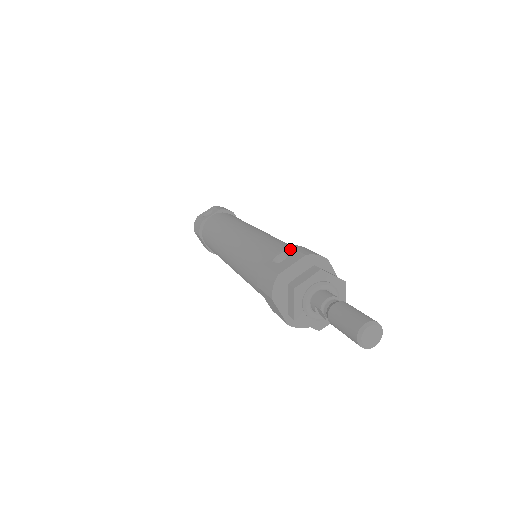
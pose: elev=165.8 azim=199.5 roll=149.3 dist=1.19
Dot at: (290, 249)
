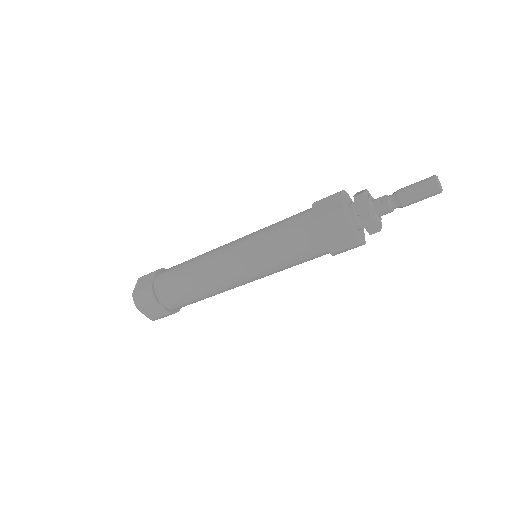
Dot at: occluded
